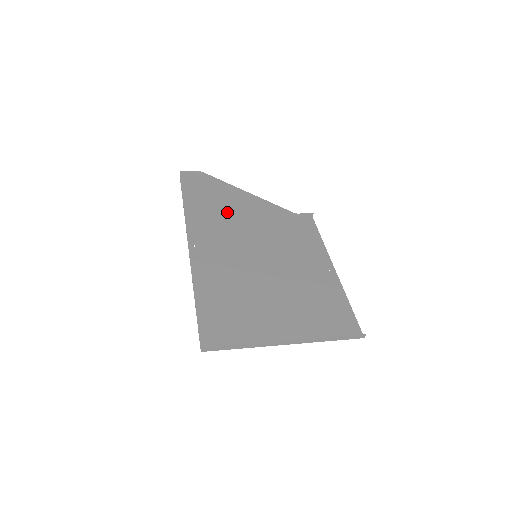
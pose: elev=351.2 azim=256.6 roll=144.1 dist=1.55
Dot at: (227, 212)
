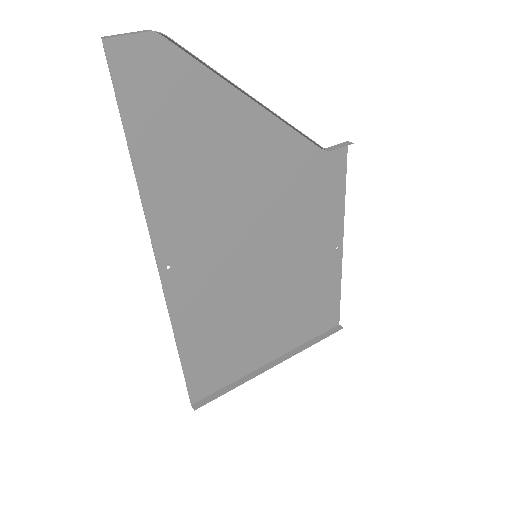
Dot at: (218, 166)
